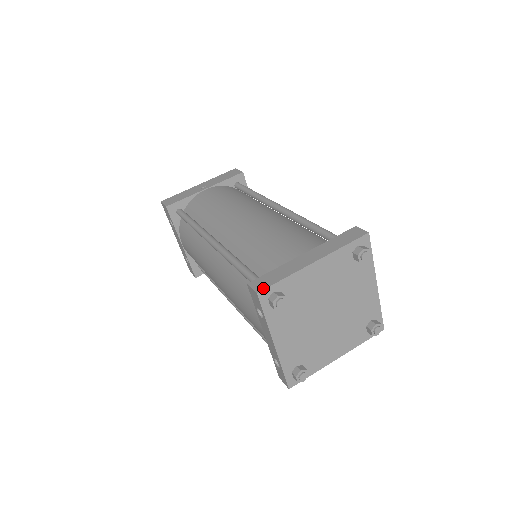
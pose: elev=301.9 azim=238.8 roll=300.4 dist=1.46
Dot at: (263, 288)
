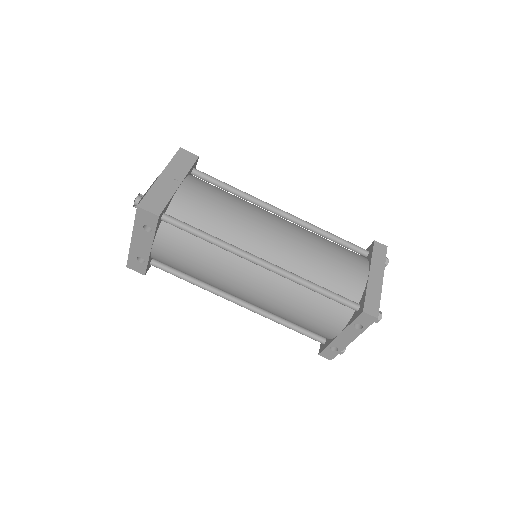
Dot at: (378, 313)
